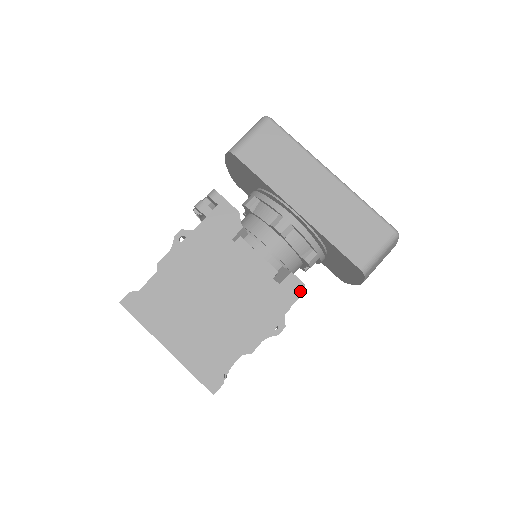
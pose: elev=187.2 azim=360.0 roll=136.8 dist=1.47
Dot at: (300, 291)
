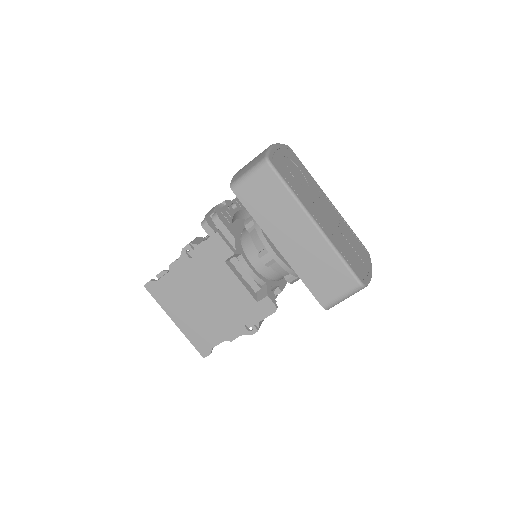
Dot at: (272, 311)
